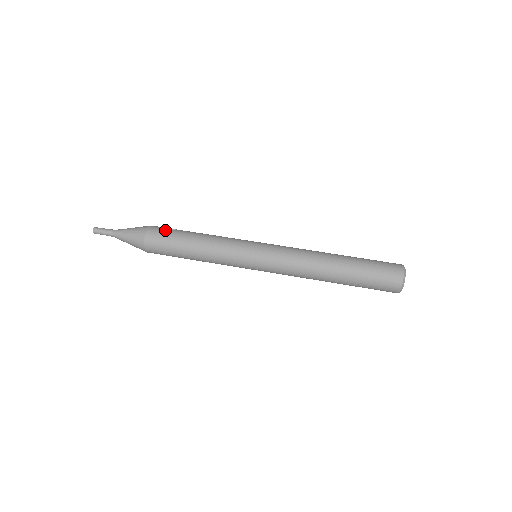
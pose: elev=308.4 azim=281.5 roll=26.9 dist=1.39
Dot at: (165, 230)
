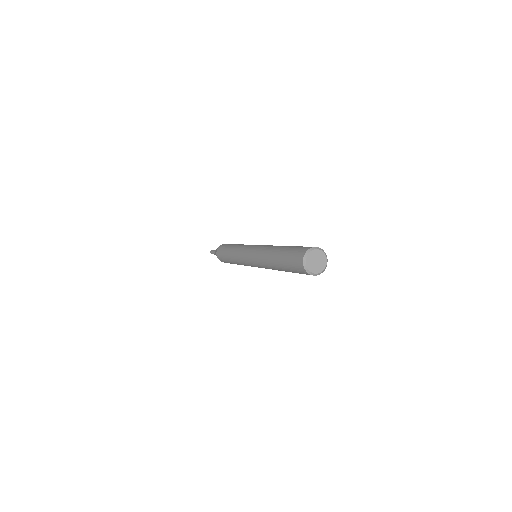
Dot at: occluded
